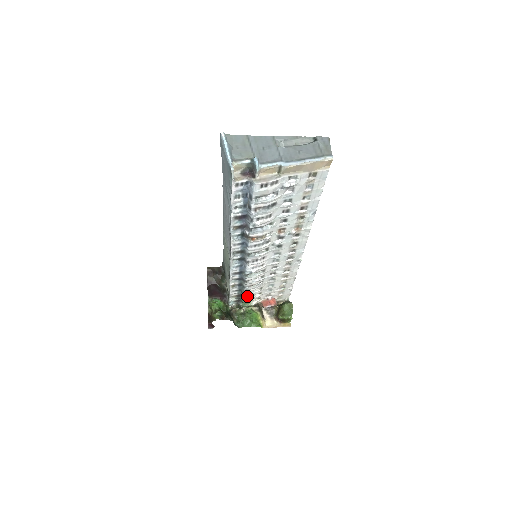
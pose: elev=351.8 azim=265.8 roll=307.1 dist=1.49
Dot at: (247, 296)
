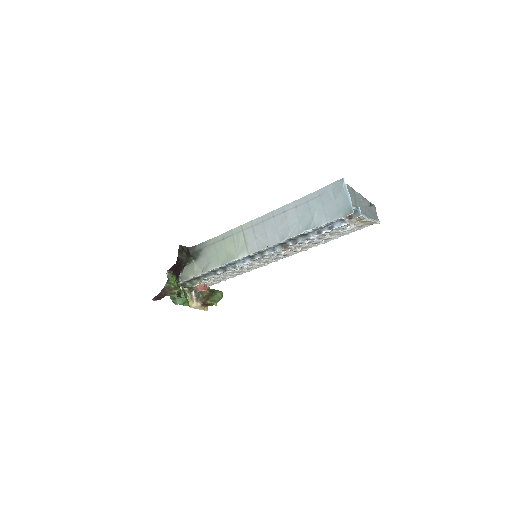
Dot at: (204, 280)
